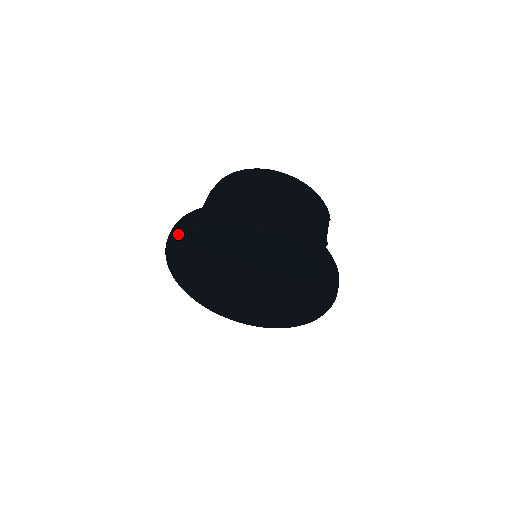
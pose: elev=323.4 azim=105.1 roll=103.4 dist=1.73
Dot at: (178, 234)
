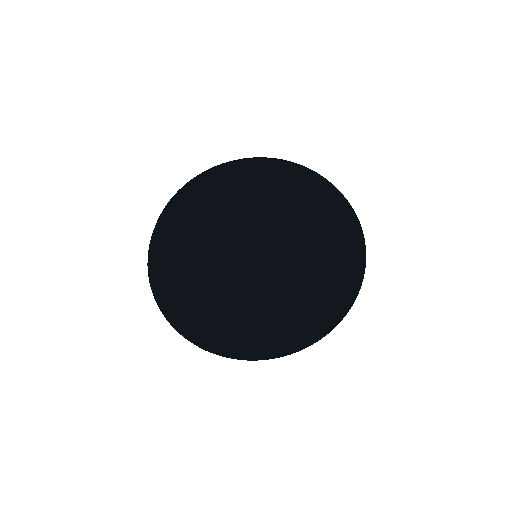
Dot at: (170, 215)
